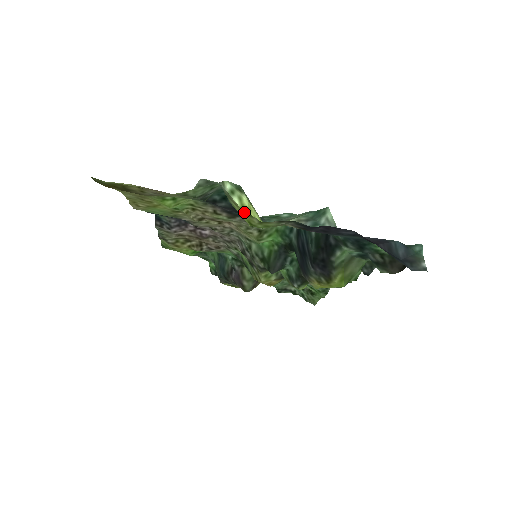
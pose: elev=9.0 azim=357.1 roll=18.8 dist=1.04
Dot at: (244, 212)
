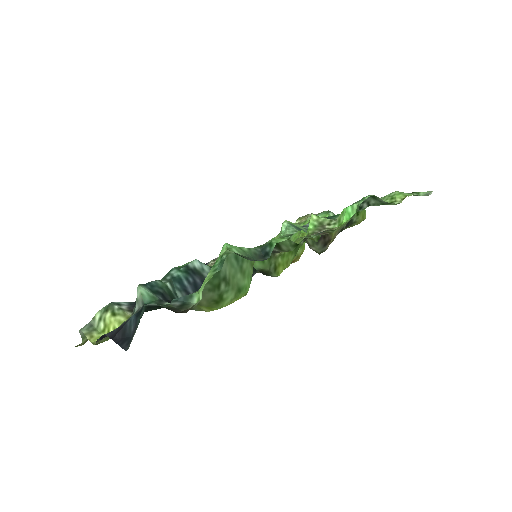
Dot at: (92, 342)
